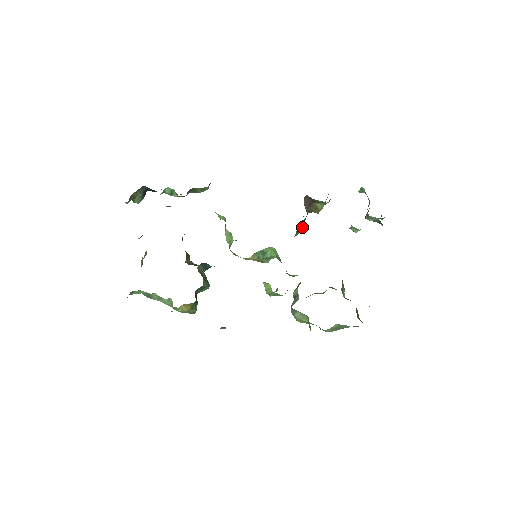
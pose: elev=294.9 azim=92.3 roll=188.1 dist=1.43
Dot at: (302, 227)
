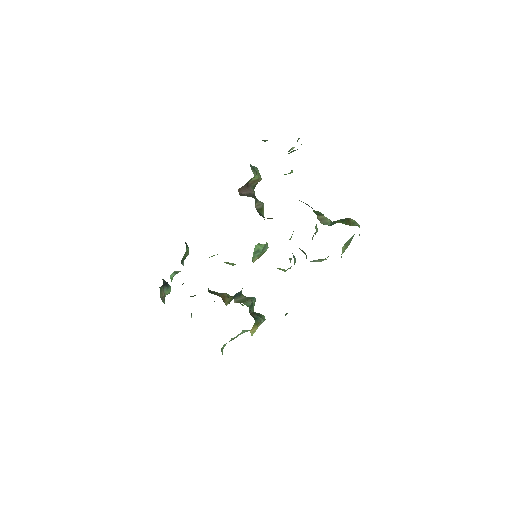
Dot at: (261, 205)
